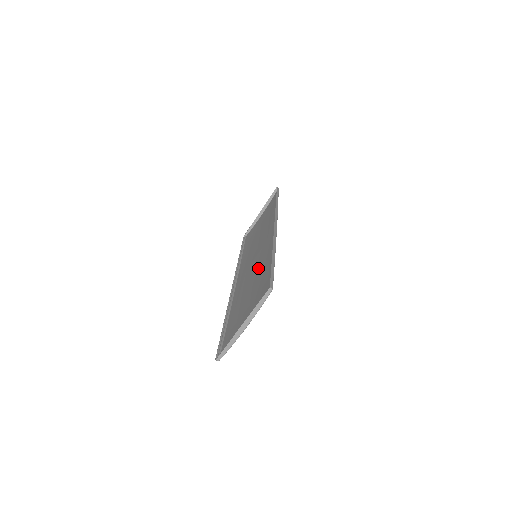
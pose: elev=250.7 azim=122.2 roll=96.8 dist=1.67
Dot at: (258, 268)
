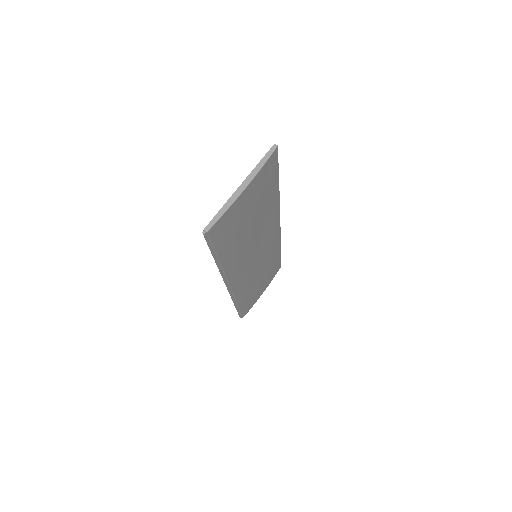
Dot at: (259, 231)
